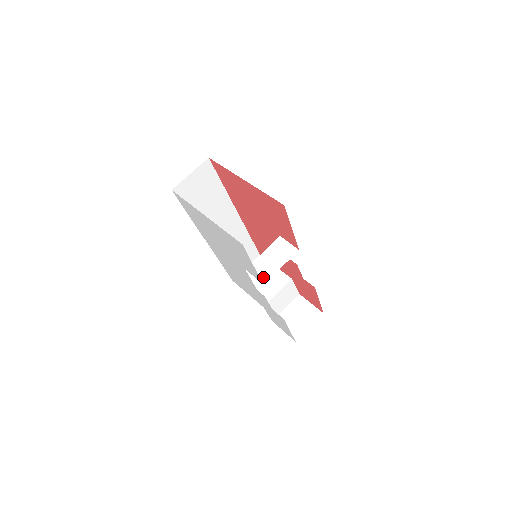
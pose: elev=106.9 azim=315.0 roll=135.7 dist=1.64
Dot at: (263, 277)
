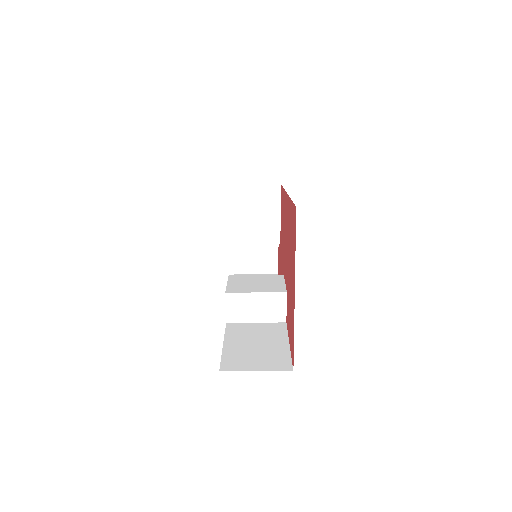
Dot at: (233, 316)
